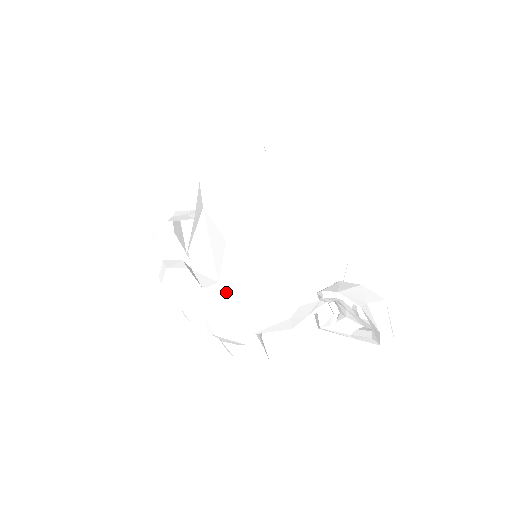
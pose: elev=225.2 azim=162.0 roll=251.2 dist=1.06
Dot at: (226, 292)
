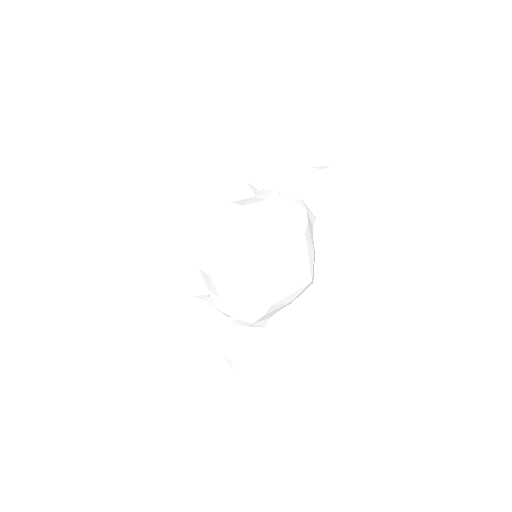
Dot at: occluded
